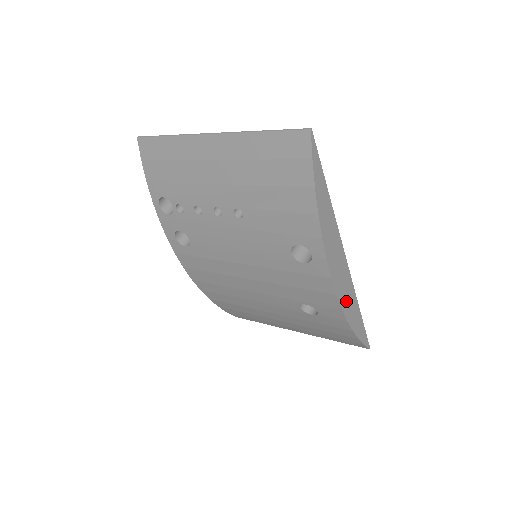
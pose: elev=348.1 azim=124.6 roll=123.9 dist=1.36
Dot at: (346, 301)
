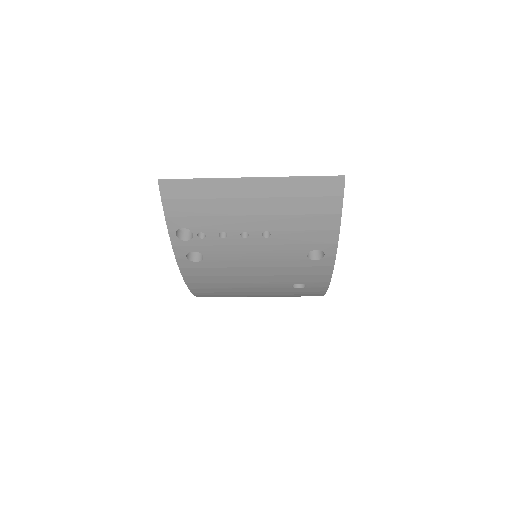
Dot at: occluded
